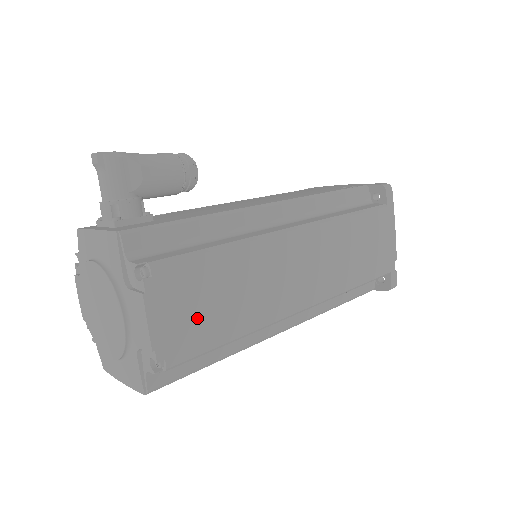
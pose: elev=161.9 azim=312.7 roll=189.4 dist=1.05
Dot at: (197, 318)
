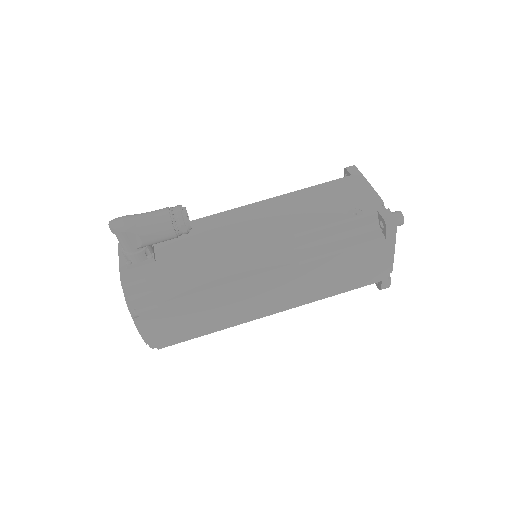
Dot at: (176, 329)
